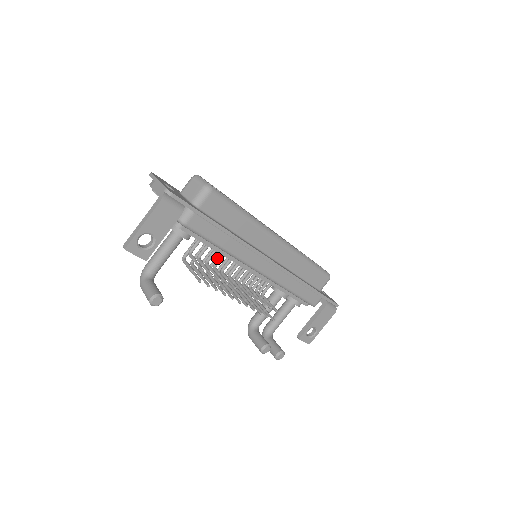
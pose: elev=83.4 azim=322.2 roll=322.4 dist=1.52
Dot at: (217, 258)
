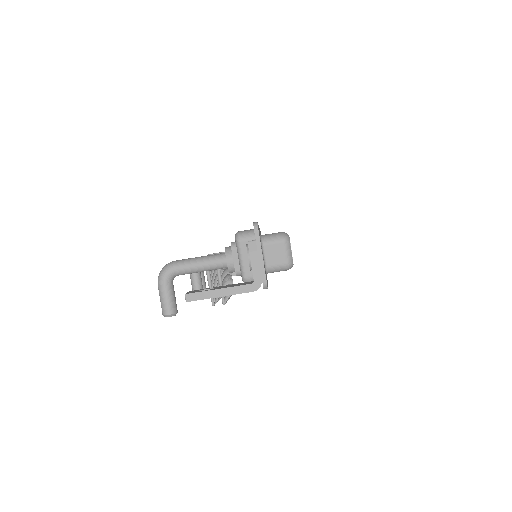
Dot at: occluded
